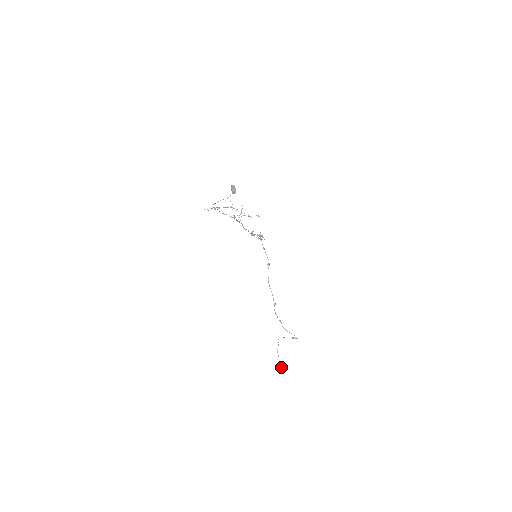
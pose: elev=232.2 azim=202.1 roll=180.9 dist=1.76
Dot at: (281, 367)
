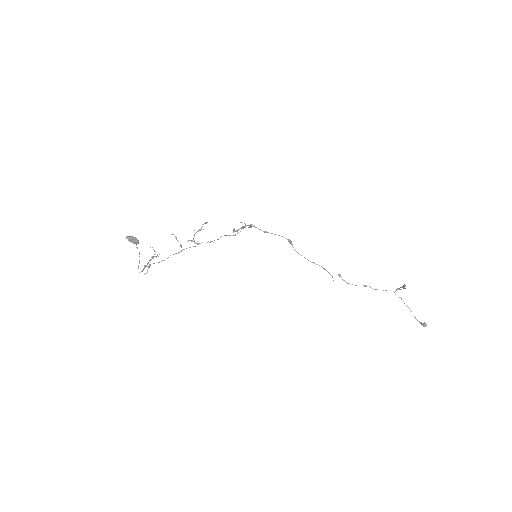
Dot at: (422, 324)
